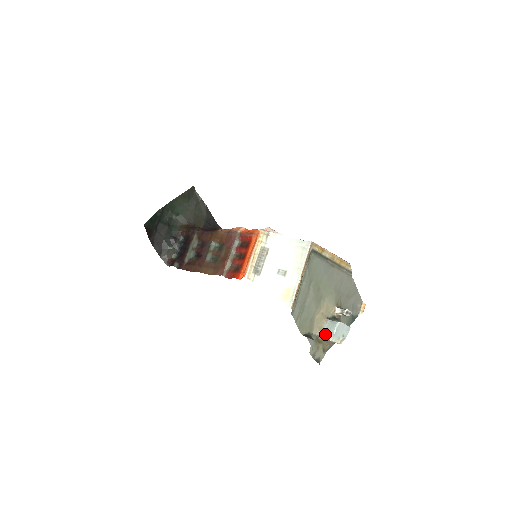
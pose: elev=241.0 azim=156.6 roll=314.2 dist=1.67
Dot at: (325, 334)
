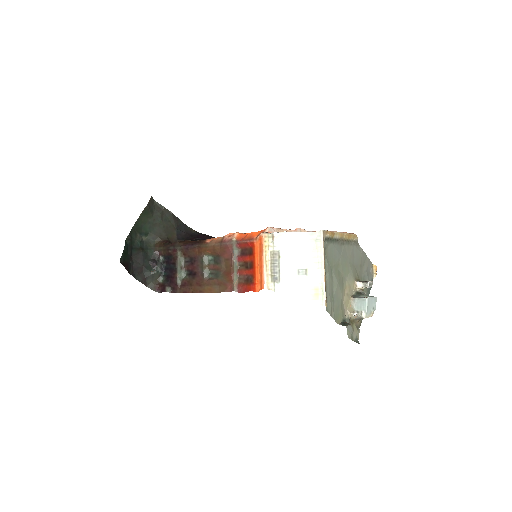
Dot at: (357, 314)
